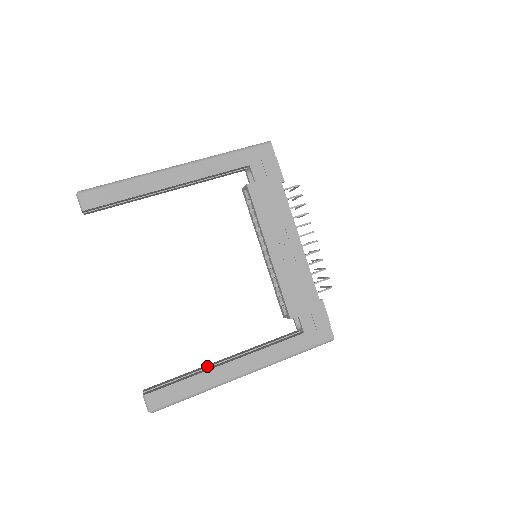
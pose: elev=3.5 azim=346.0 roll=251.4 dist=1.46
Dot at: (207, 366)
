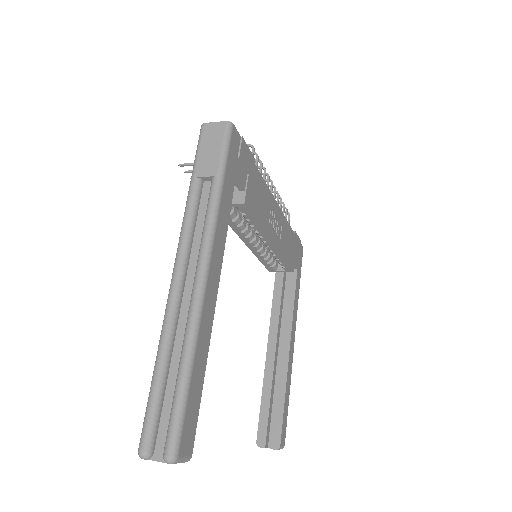
Dot at: (271, 372)
